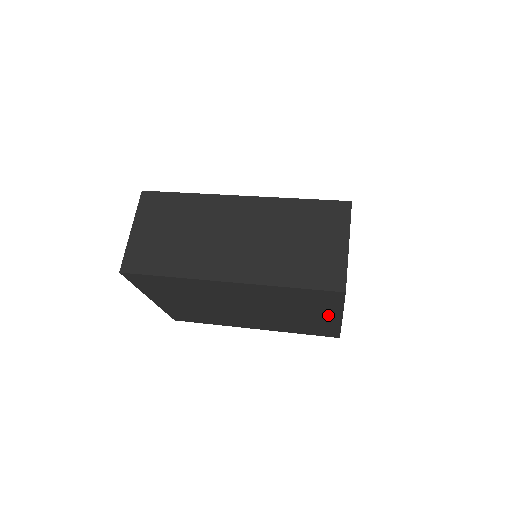
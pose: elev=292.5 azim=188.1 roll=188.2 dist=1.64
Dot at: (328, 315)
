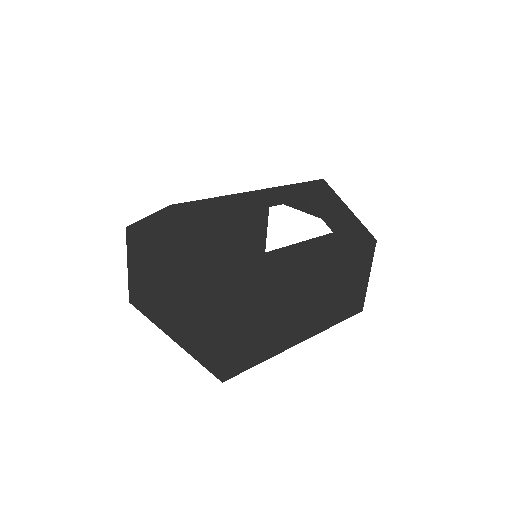
Dot at: occluded
